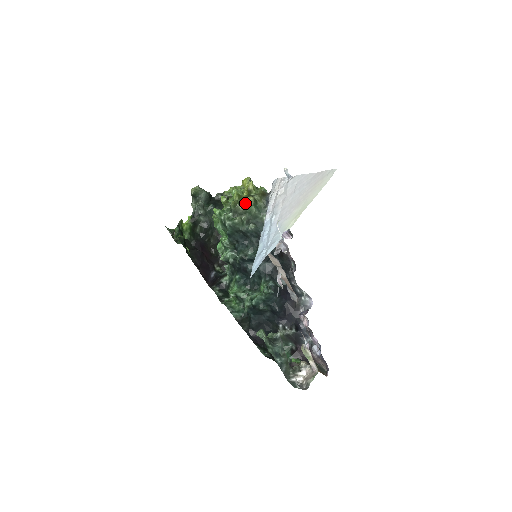
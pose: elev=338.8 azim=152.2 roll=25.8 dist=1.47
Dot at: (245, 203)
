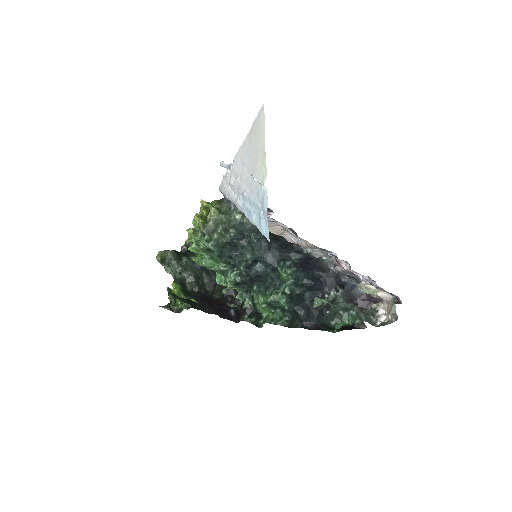
Dot at: (211, 217)
